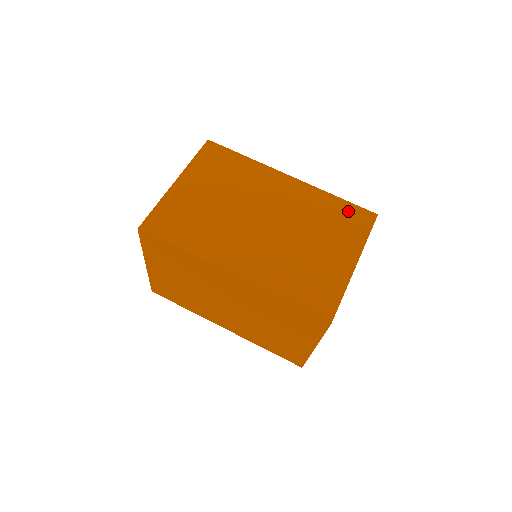
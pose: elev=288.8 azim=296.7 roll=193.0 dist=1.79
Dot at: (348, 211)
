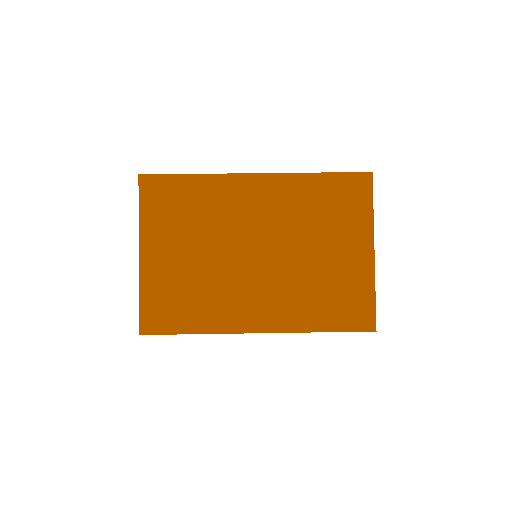
Dot at: (339, 186)
